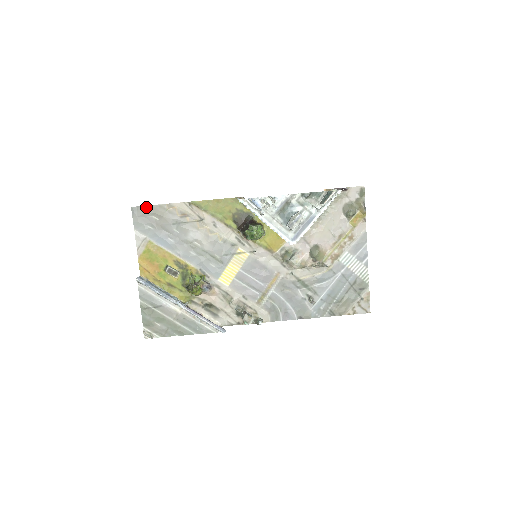
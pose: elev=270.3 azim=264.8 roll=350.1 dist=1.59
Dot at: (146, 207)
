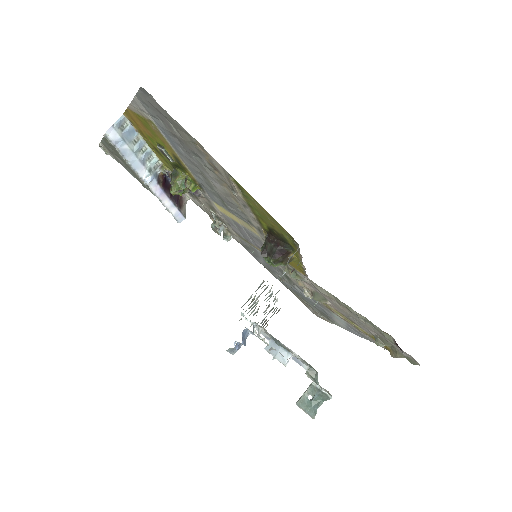
Dot at: (165, 111)
